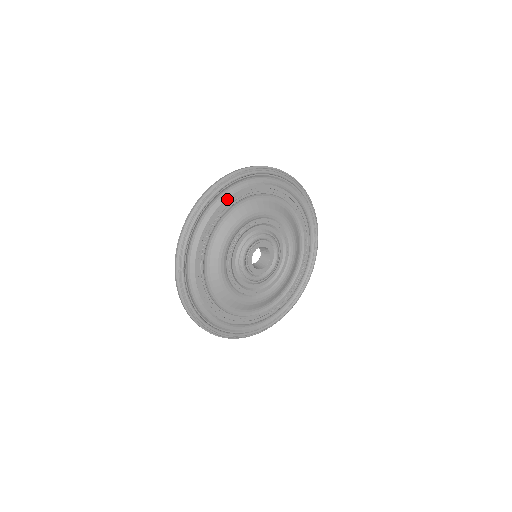
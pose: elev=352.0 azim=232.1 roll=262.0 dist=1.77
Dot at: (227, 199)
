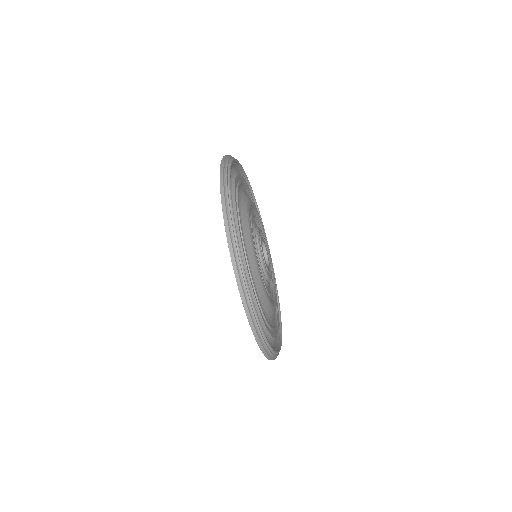
Dot at: (235, 199)
